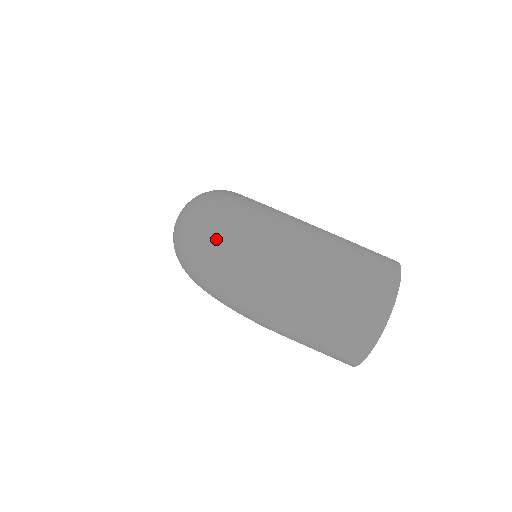
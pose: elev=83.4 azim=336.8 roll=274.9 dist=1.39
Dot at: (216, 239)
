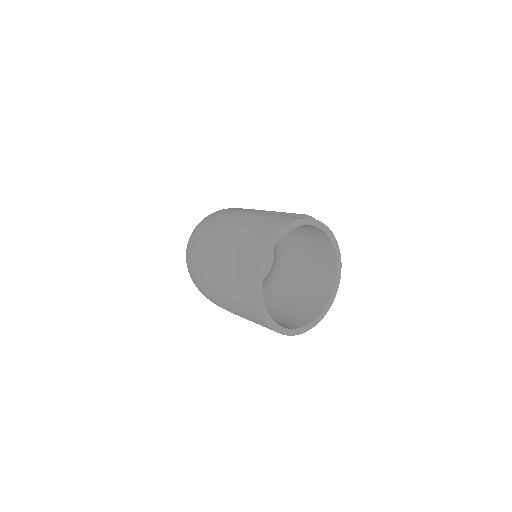
Dot at: occluded
